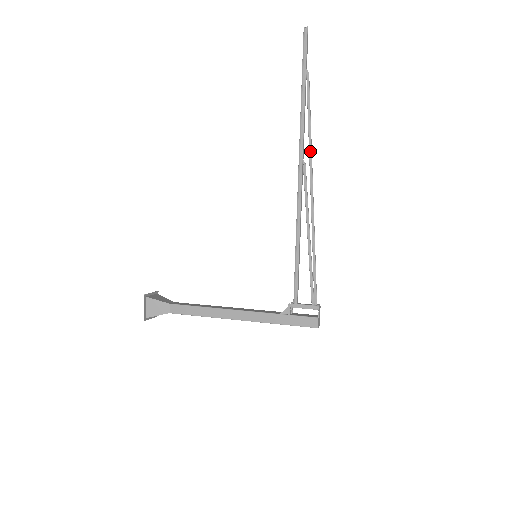
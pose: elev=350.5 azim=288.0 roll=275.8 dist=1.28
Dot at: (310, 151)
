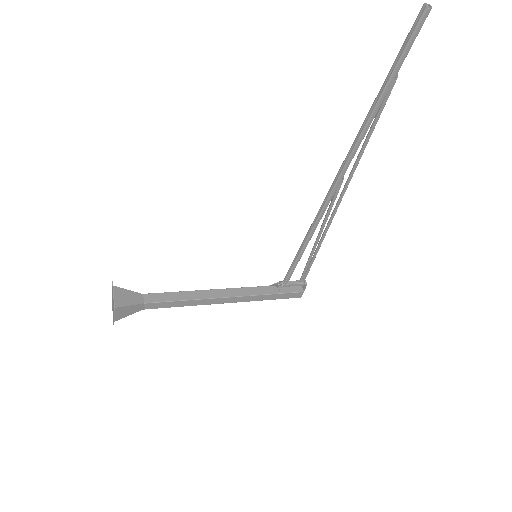
Dot at: (355, 168)
